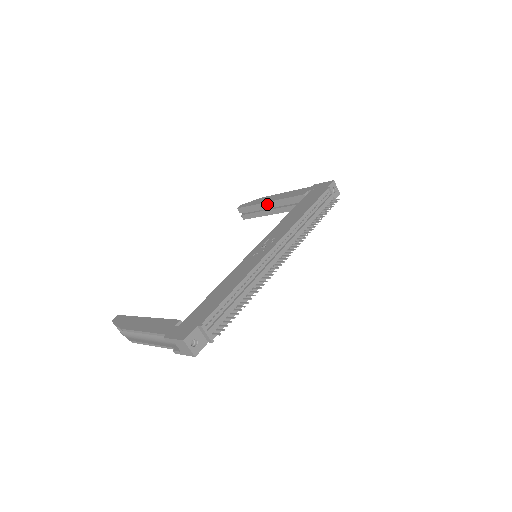
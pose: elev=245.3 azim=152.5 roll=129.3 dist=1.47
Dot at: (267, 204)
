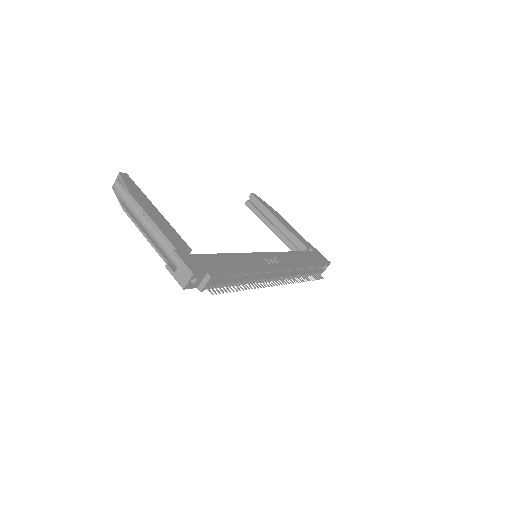
Dot at: (276, 220)
